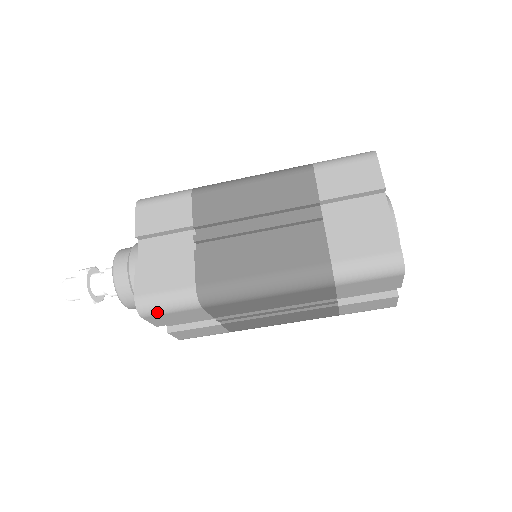
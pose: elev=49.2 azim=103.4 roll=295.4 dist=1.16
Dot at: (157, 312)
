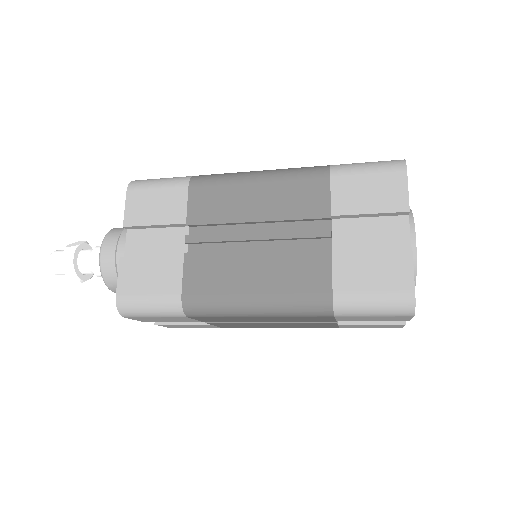
Dot at: (139, 315)
